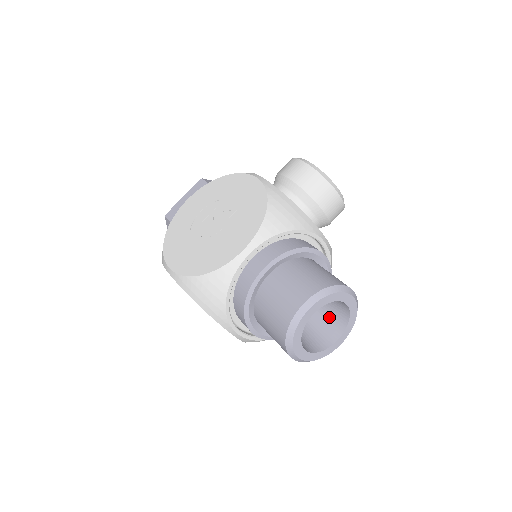
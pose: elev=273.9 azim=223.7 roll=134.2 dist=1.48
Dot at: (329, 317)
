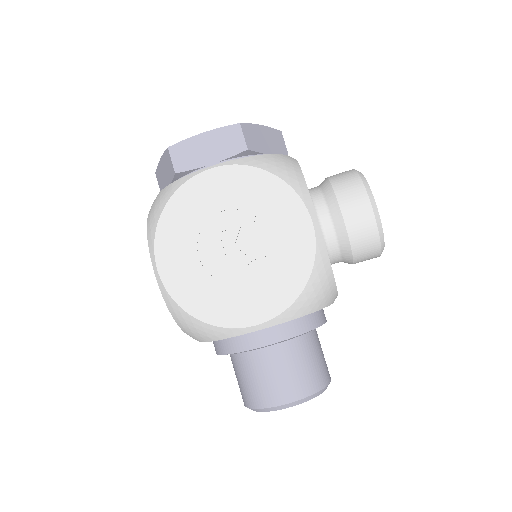
Dot at: occluded
